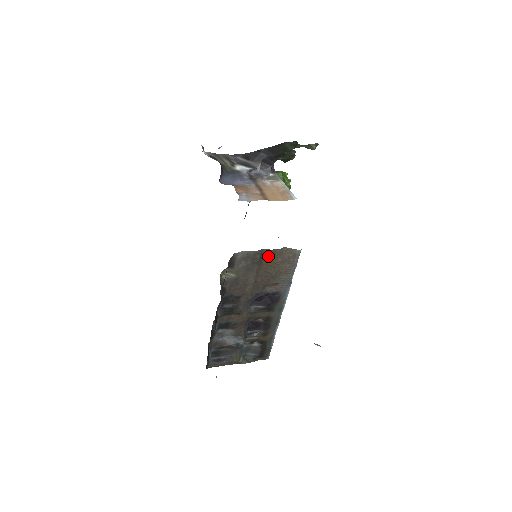
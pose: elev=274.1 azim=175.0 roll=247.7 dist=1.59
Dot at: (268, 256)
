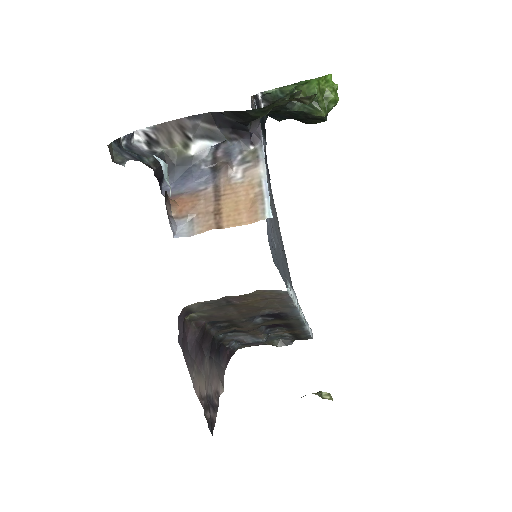
Dot at: (239, 299)
